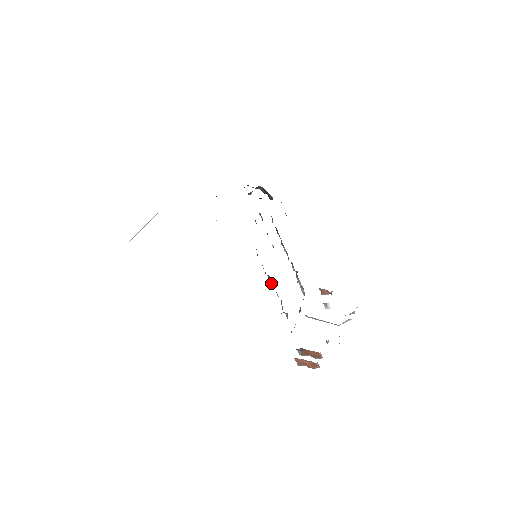
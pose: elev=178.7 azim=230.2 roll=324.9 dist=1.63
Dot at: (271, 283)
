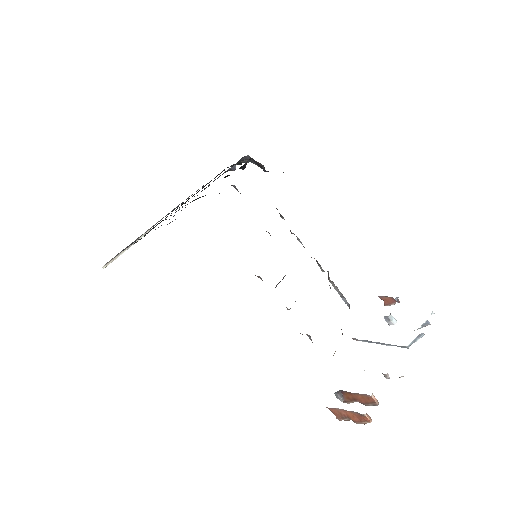
Dot at: occluded
